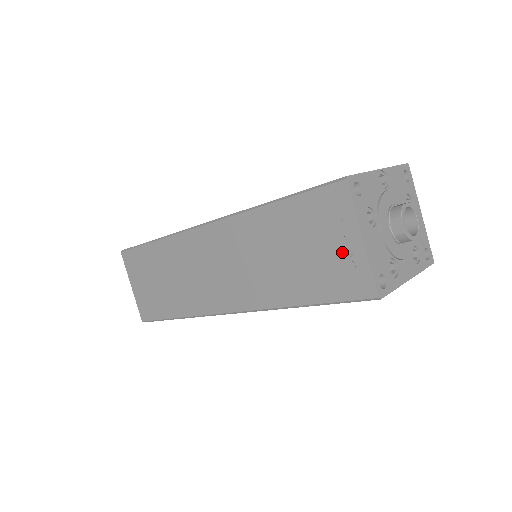
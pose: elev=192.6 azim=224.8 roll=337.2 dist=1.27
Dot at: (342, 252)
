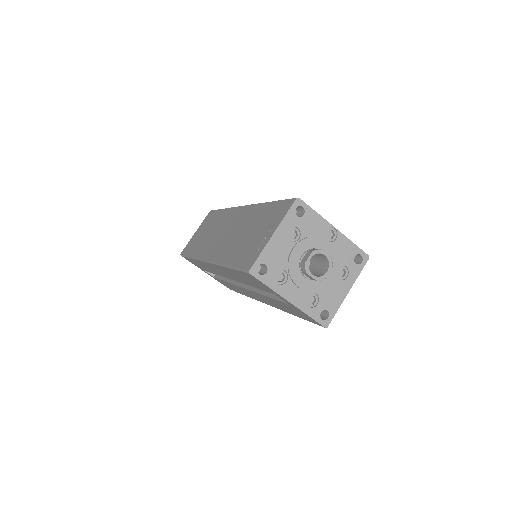
Dot at: (262, 239)
